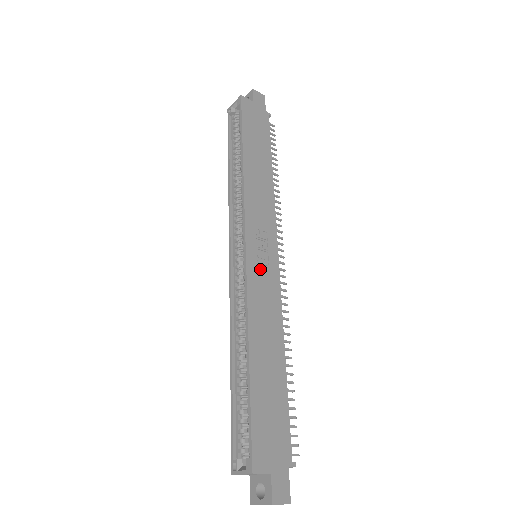
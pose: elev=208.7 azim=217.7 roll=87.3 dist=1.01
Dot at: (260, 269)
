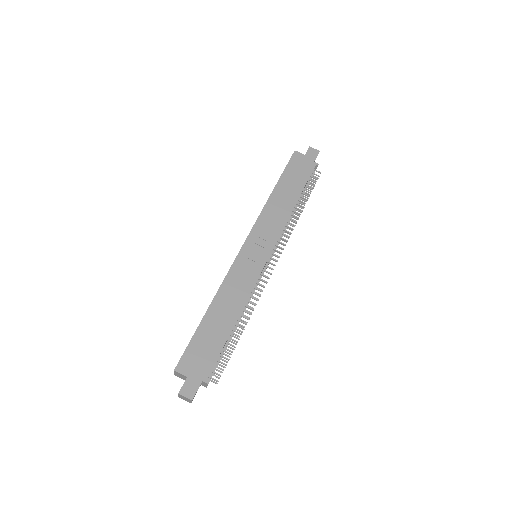
Dot at: (247, 262)
